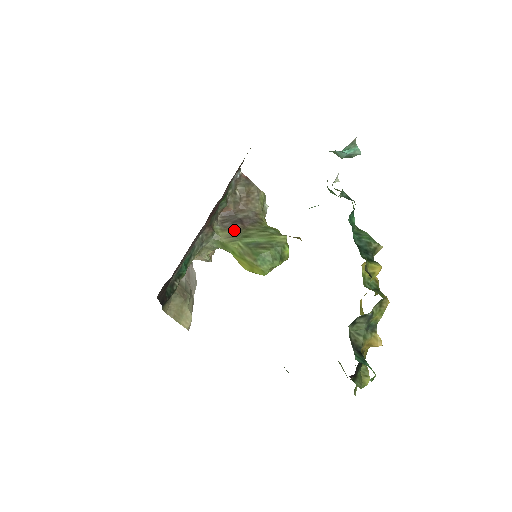
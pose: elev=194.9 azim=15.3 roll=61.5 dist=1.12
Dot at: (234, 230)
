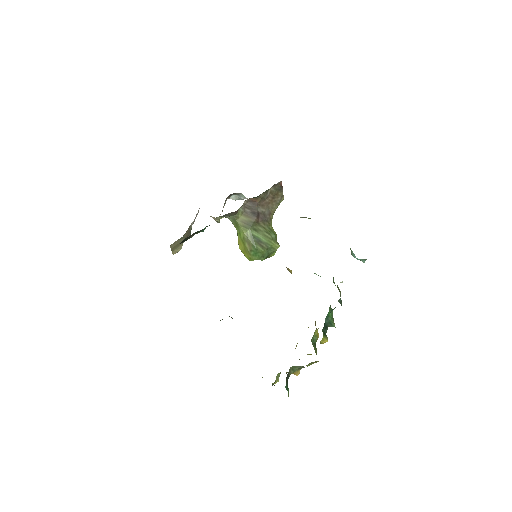
Dot at: (250, 220)
